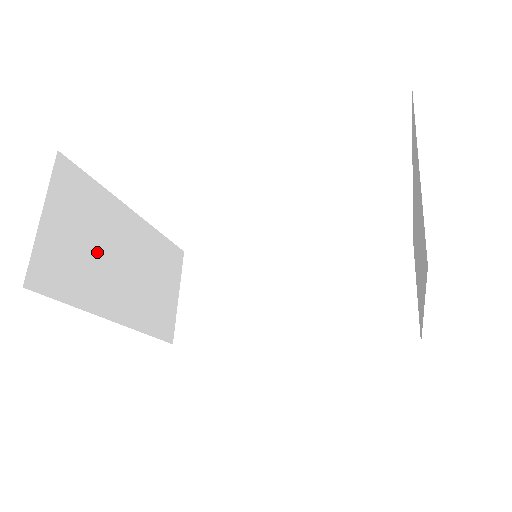
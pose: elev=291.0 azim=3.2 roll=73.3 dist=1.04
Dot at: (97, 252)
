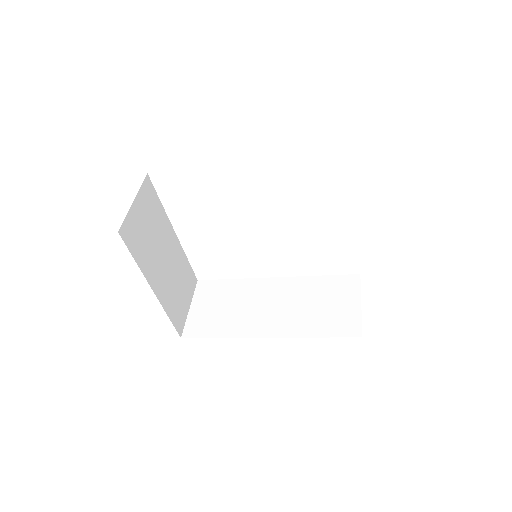
Dot at: (153, 241)
